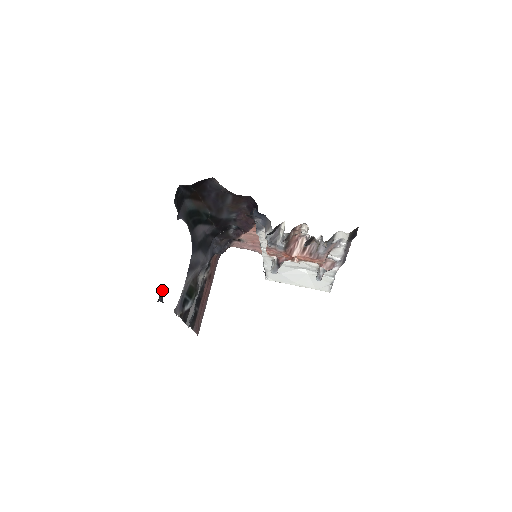
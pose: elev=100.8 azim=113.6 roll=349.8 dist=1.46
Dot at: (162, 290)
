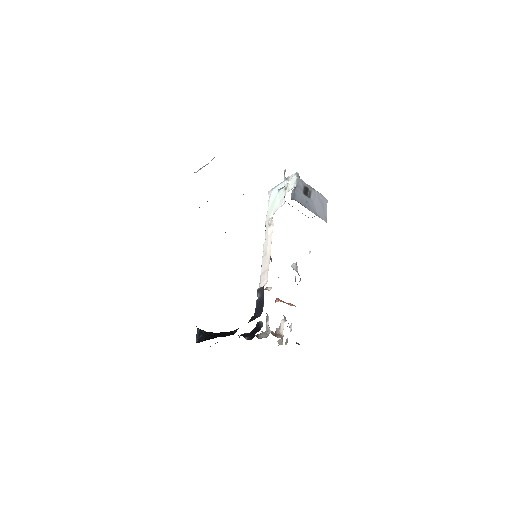
Dot at: occluded
